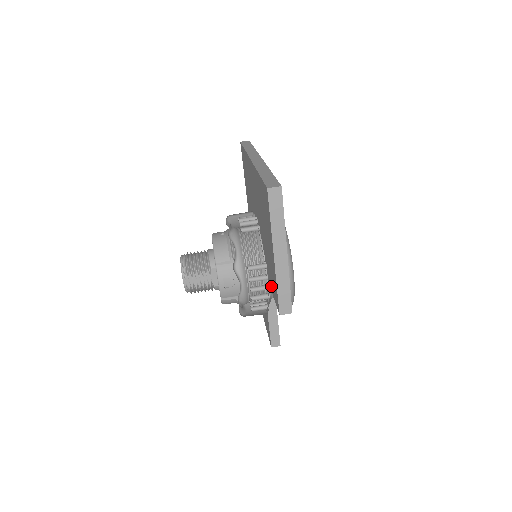
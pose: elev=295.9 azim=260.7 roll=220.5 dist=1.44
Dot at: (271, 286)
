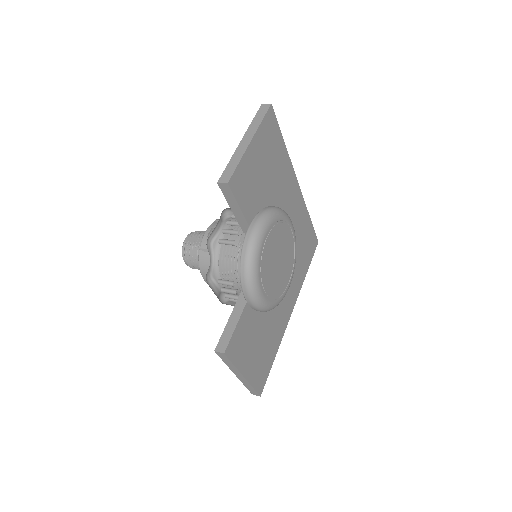
Dot at: occluded
